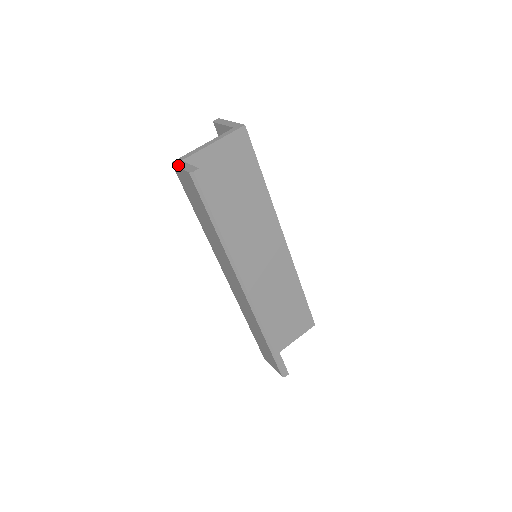
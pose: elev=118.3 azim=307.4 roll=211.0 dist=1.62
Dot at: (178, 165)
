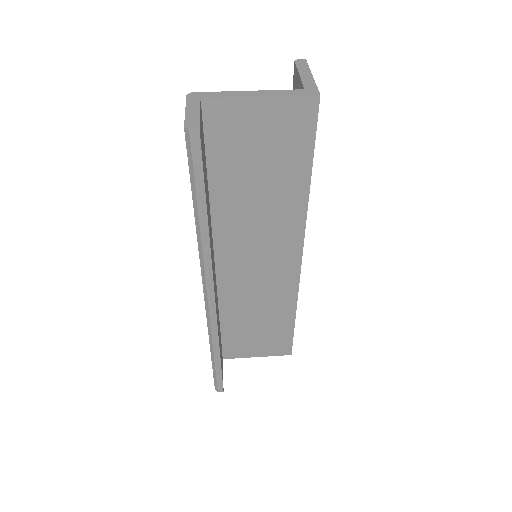
Dot at: (188, 103)
